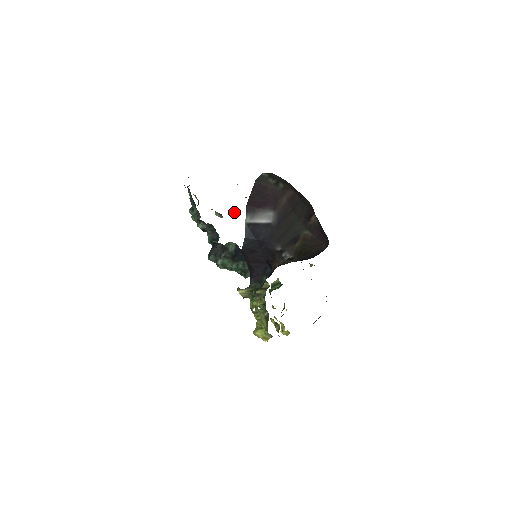
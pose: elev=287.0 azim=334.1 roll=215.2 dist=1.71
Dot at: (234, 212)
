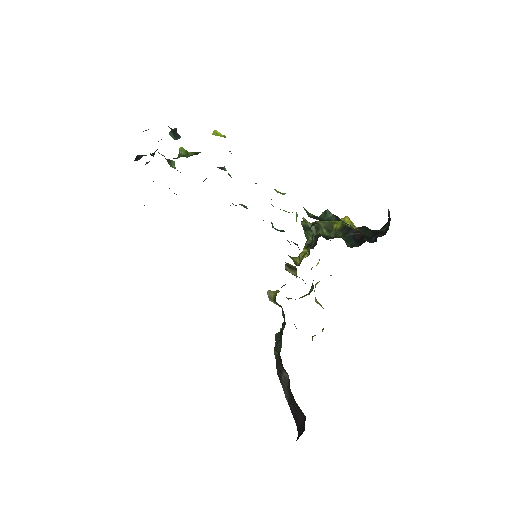
Dot at: occluded
